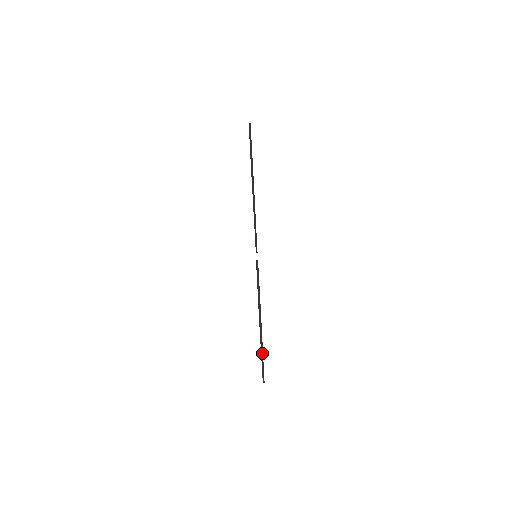
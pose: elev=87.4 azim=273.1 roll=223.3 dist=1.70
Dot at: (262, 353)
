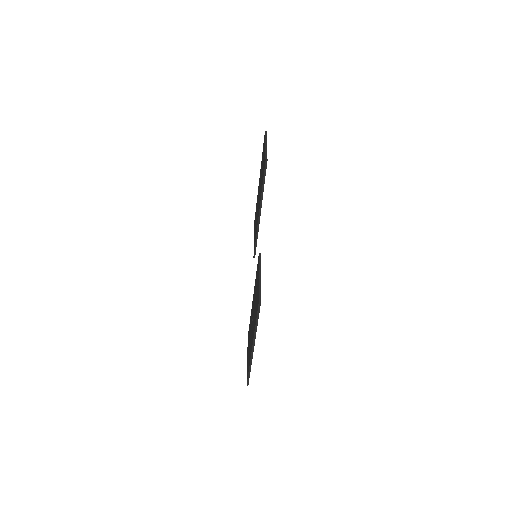
Dot at: (253, 348)
